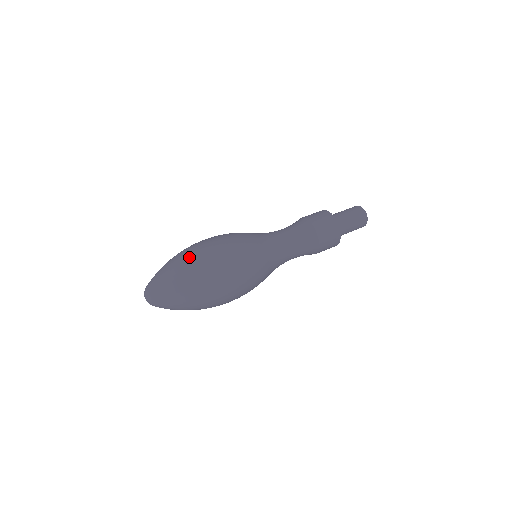
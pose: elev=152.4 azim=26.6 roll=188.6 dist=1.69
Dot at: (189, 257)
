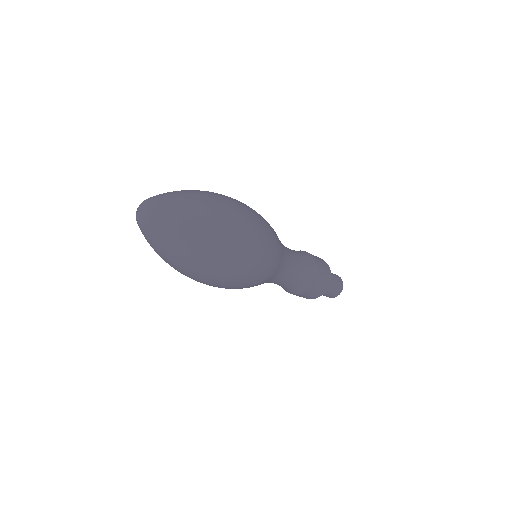
Dot at: occluded
